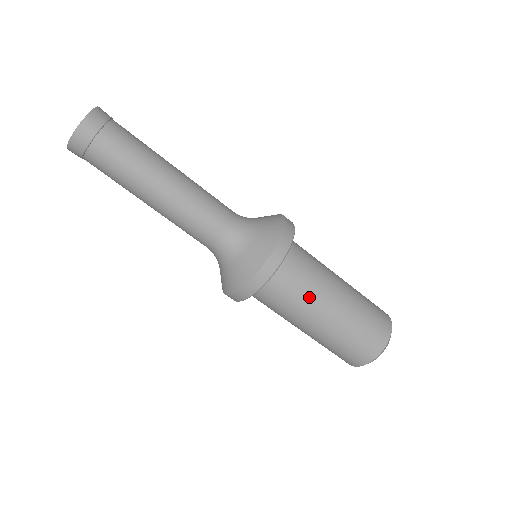
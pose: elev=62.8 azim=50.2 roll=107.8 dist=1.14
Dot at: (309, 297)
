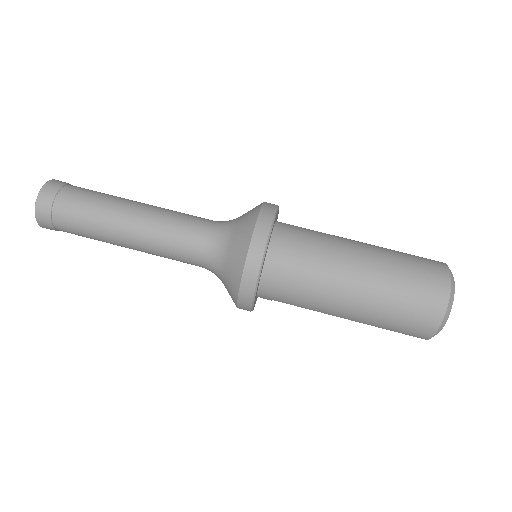
Dot at: (325, 258)
